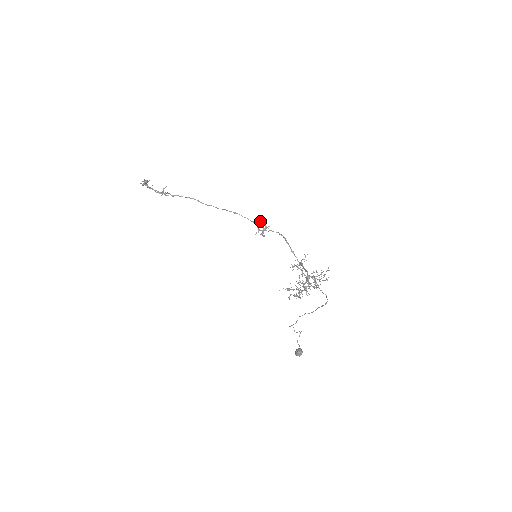
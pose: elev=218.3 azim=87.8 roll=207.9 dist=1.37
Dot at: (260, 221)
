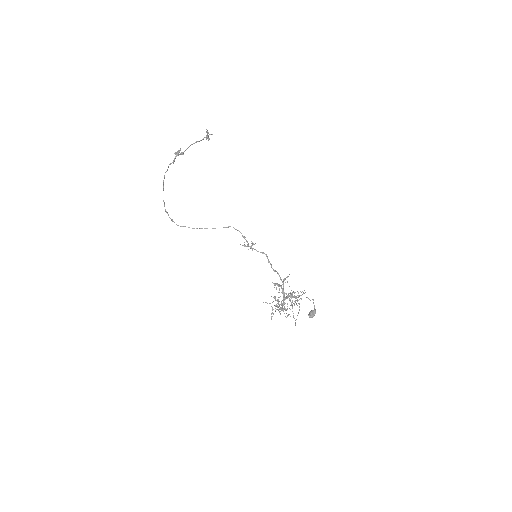
Dot at: (242, 245)
